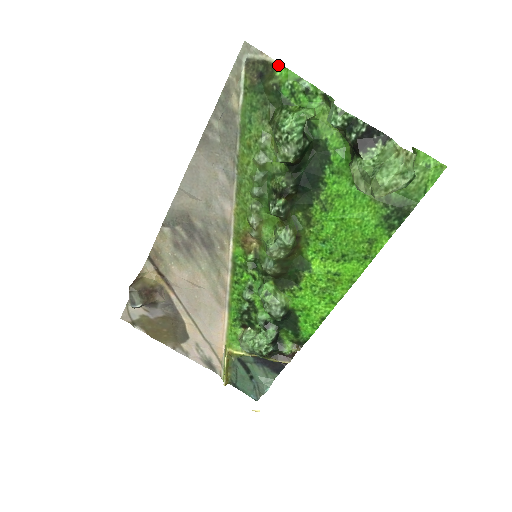
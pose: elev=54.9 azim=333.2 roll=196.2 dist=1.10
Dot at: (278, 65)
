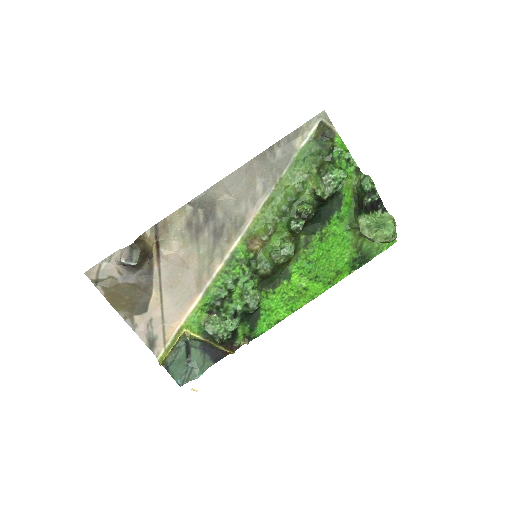
Dot at: (338, 136)
